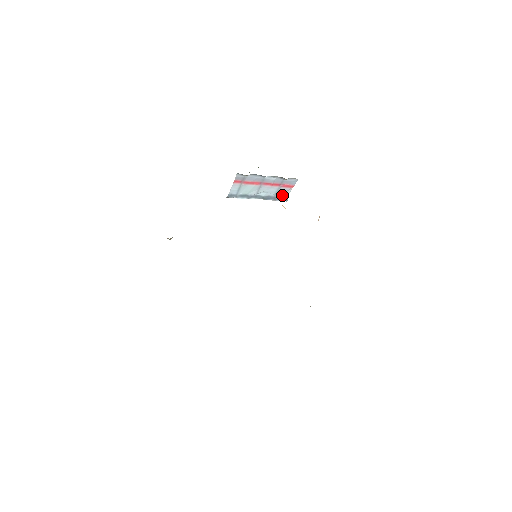
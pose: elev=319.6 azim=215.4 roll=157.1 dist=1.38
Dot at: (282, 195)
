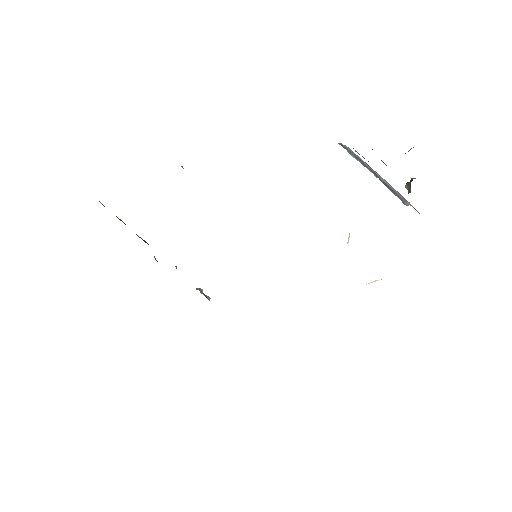
Dot at: occluded
